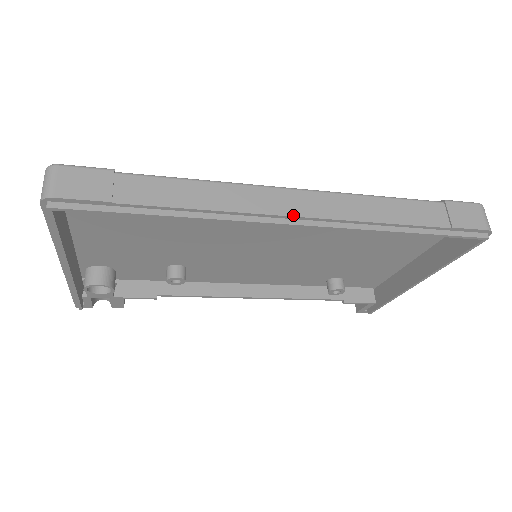
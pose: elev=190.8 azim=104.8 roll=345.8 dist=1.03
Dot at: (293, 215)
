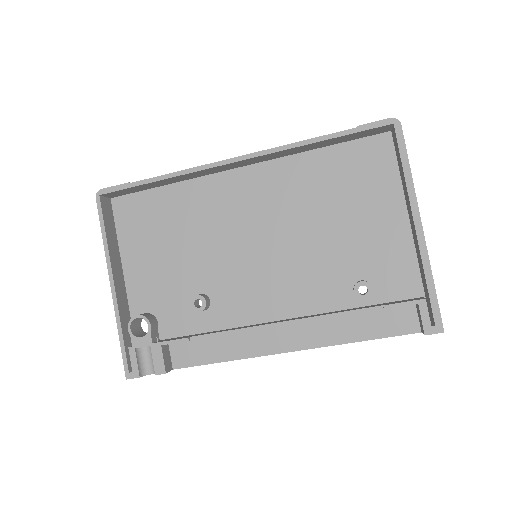
Dot at: (233, 158)
